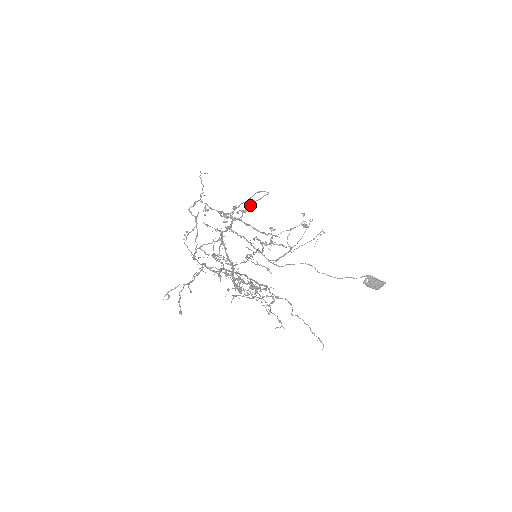
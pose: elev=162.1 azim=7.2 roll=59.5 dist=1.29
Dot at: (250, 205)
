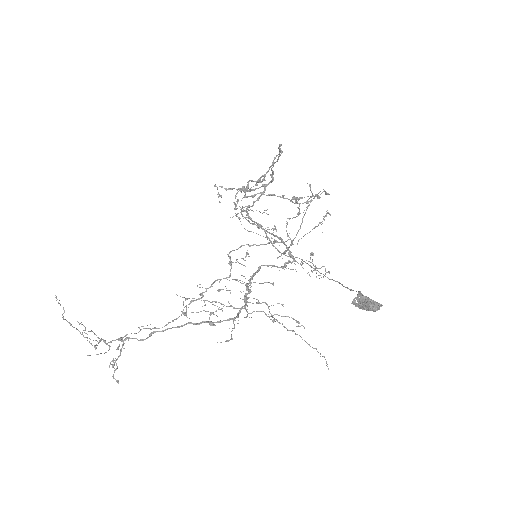
Dot at: (271, 169)
